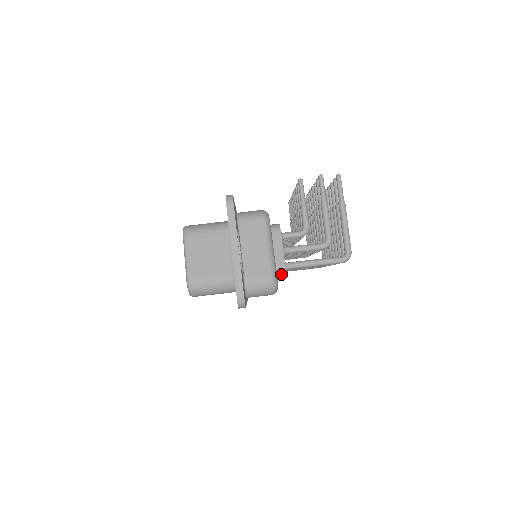
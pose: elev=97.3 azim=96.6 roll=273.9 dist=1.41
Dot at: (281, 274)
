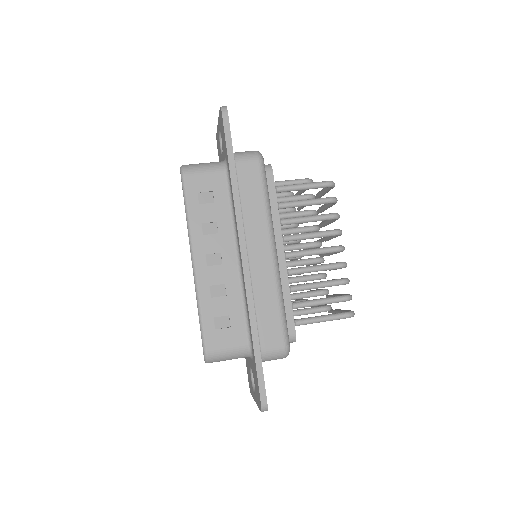
Dot at: (267, 166)
